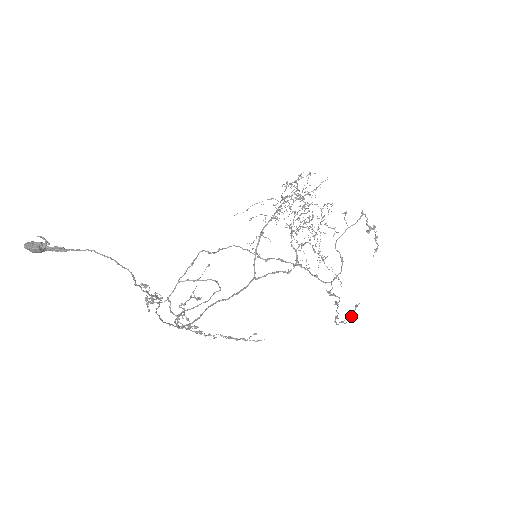
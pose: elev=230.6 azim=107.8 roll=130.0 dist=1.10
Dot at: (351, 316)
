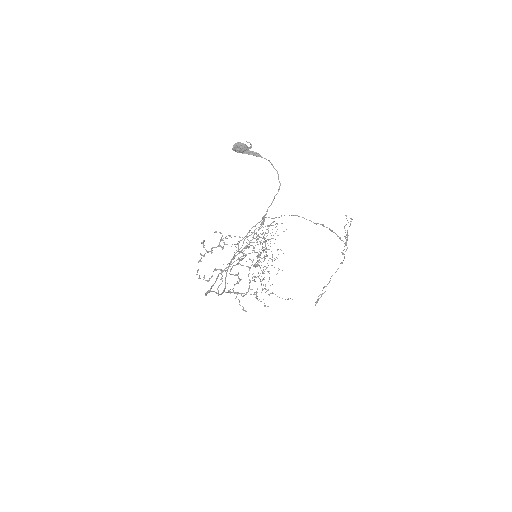
Dot at: (317, 302)
